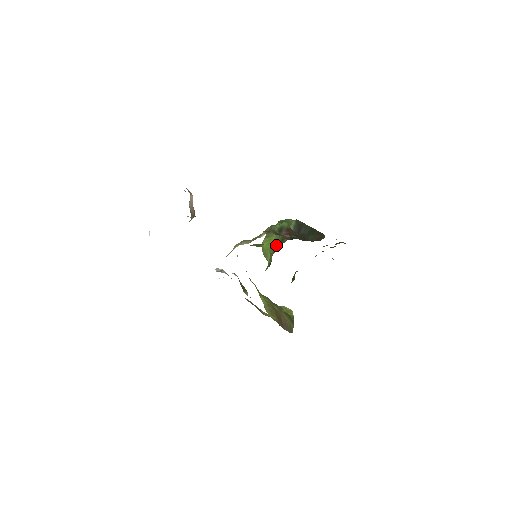
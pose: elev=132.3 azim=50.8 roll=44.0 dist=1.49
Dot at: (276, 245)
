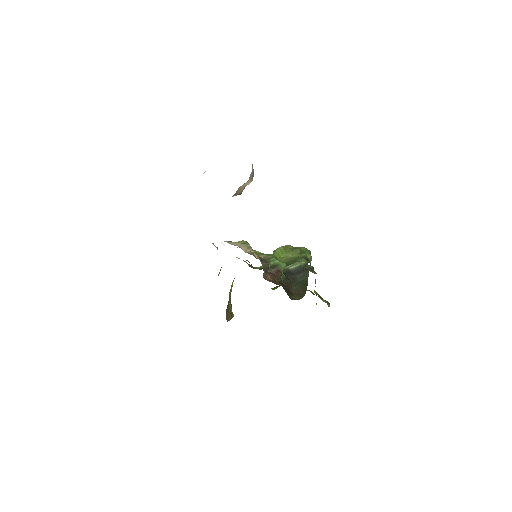
Dot at: occluded
